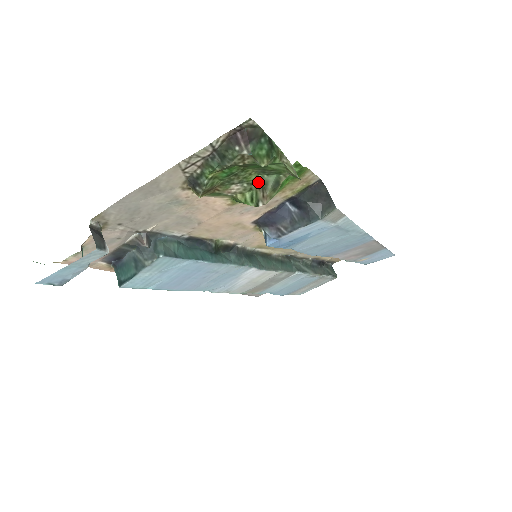
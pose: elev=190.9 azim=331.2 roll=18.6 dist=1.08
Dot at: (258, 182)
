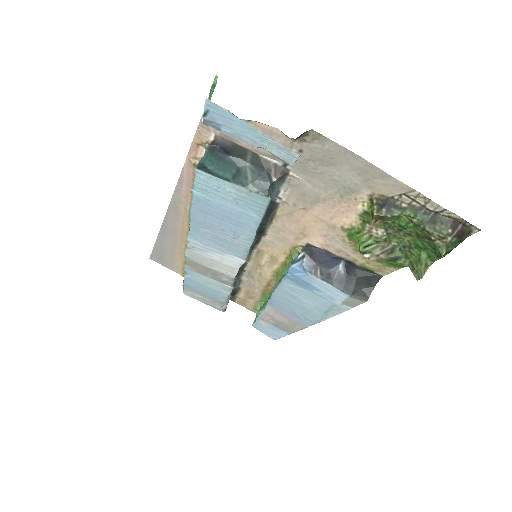
Dot at: (389, 245)
